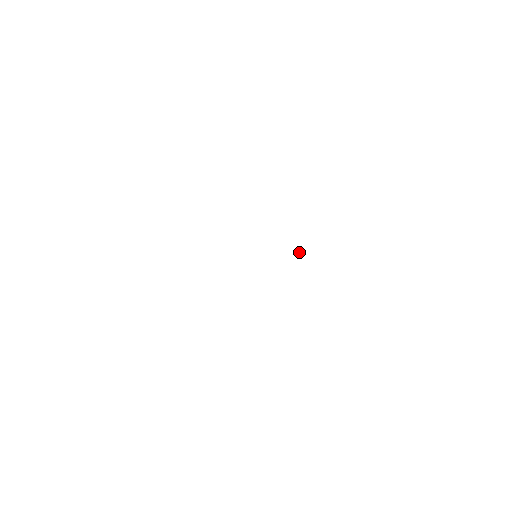
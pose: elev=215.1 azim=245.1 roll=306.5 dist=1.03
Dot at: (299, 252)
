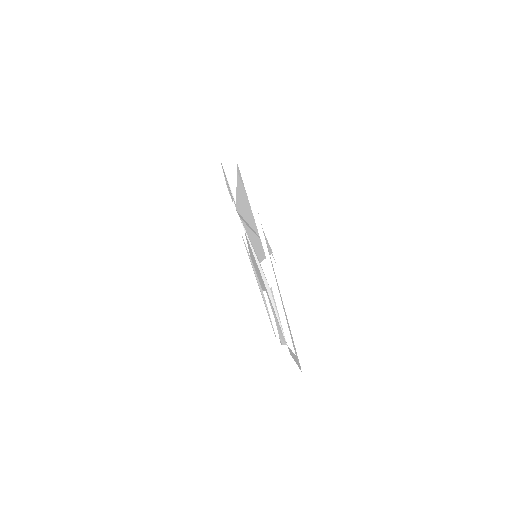
Dot at: (281, 340)
